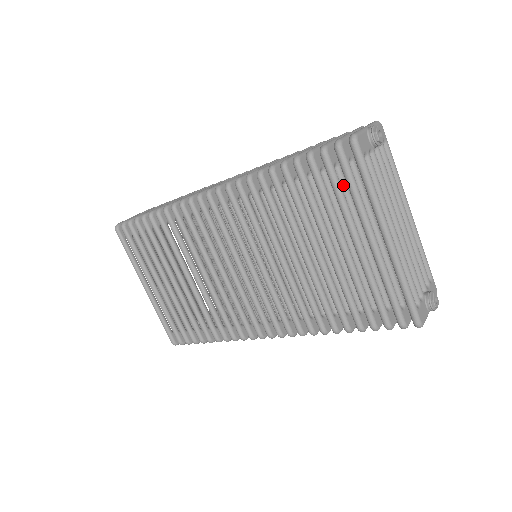
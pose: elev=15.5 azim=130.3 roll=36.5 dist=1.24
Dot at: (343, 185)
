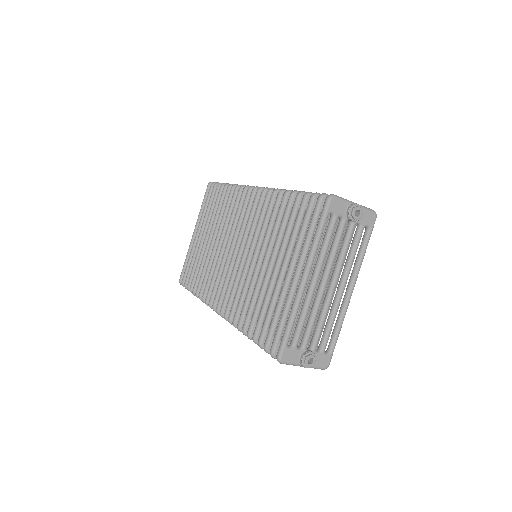
Dot at: occluded
